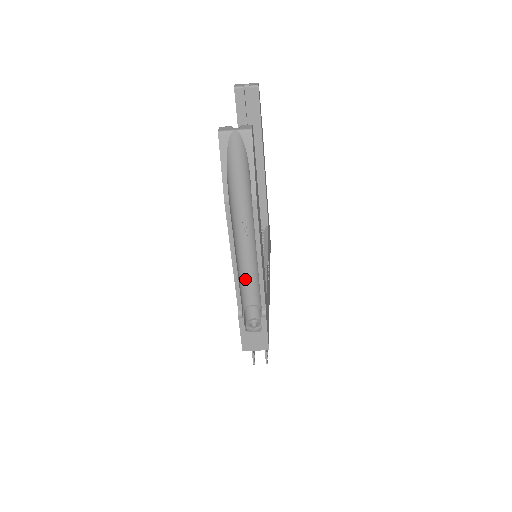
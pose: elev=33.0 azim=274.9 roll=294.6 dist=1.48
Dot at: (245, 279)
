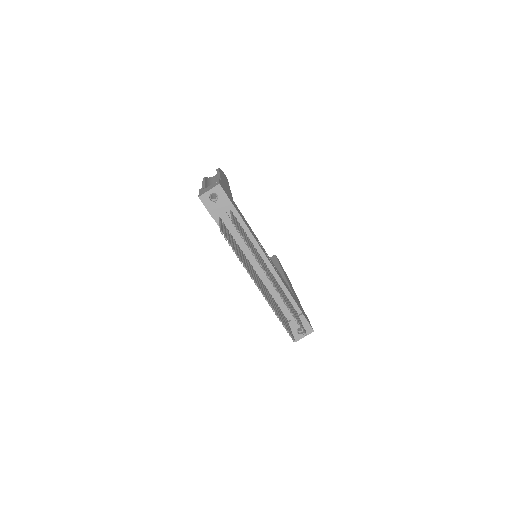
Dot at: occluded
